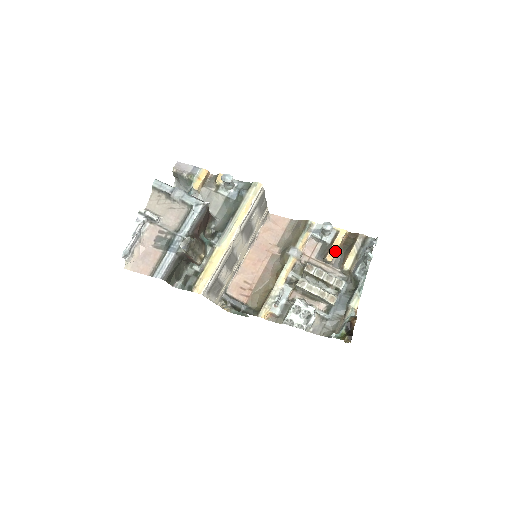
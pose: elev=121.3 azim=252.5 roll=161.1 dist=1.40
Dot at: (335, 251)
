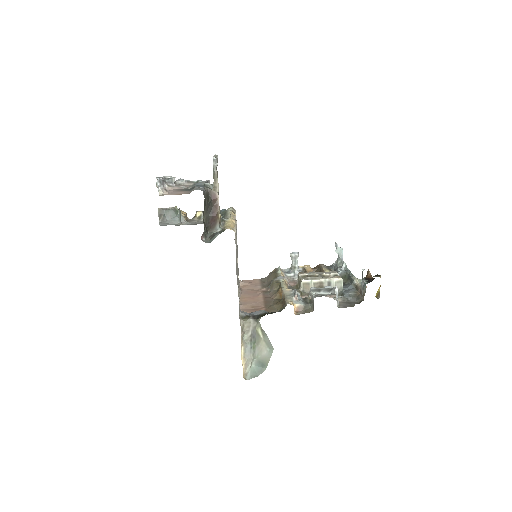
Dot at: occluded
